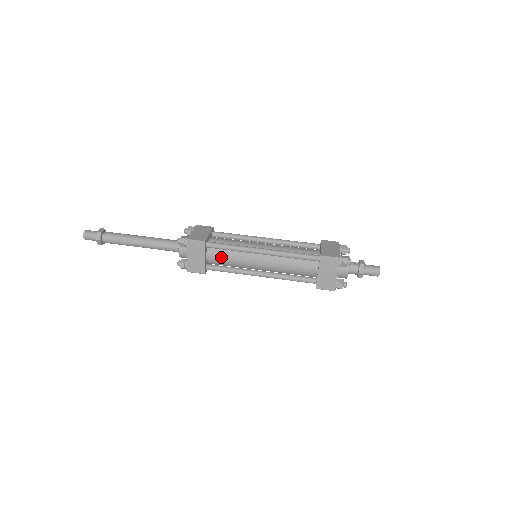
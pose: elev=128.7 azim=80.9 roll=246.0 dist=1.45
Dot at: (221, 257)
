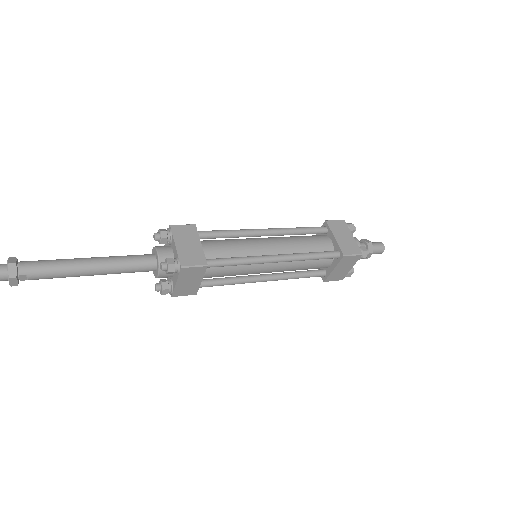
Dot at: (219, 246)
